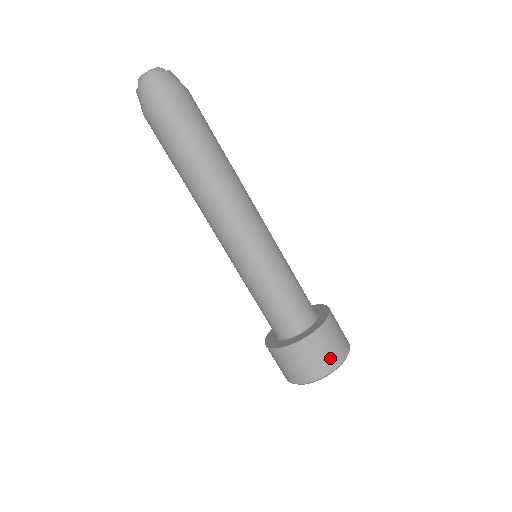
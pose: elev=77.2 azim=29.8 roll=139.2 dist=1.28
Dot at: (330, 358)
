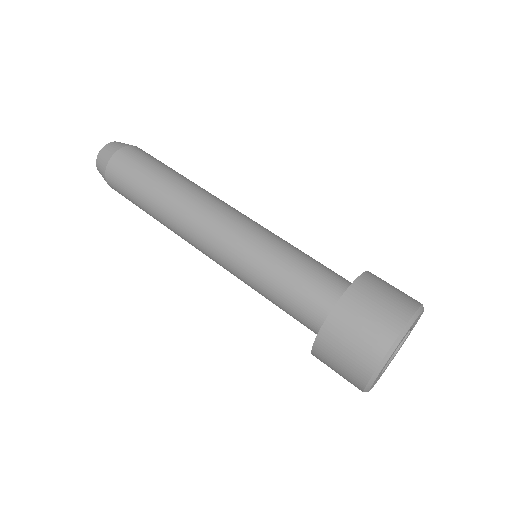
Dot at: (399, 301)
